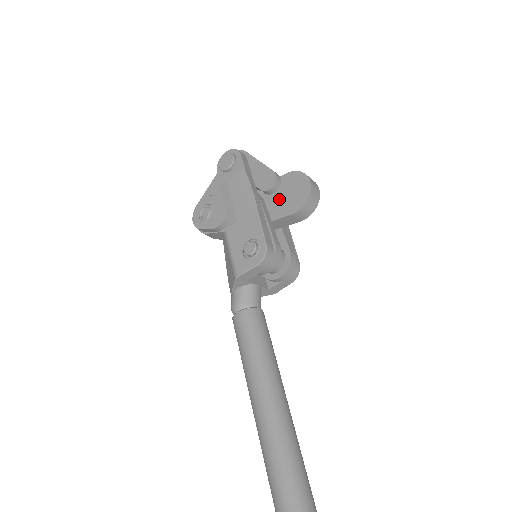
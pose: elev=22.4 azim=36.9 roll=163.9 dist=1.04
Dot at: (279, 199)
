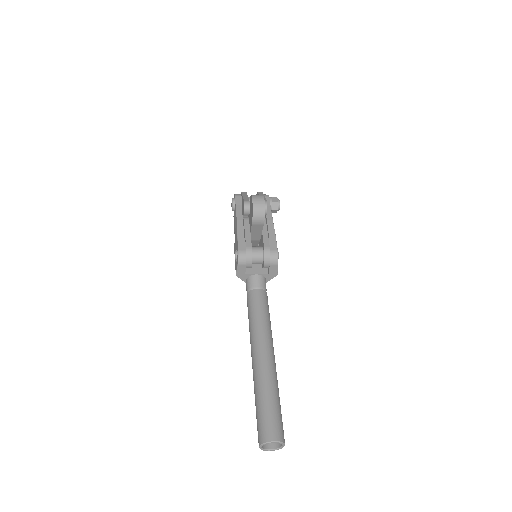
Dot at: (250, 217)
